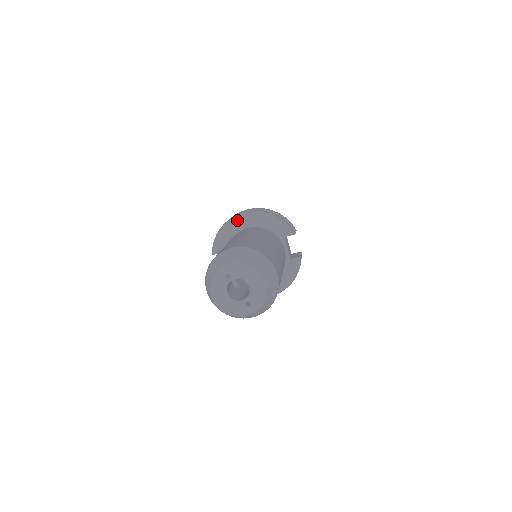
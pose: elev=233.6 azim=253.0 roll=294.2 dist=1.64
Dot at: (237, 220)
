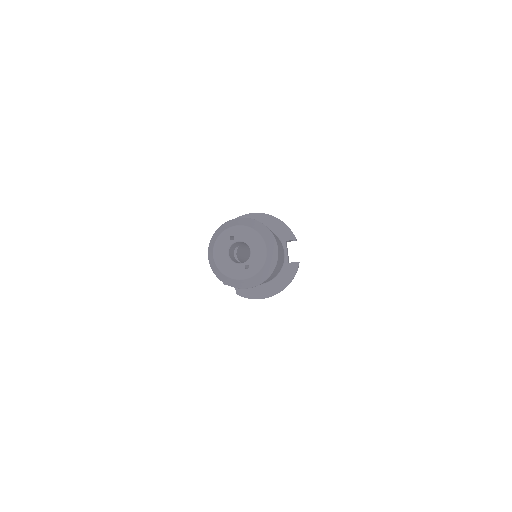
Dot at: occluded
